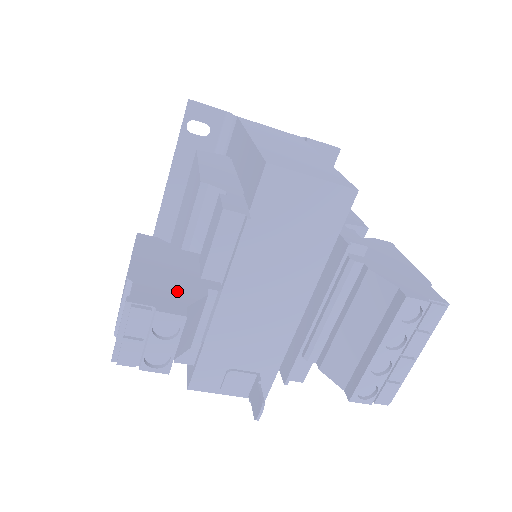
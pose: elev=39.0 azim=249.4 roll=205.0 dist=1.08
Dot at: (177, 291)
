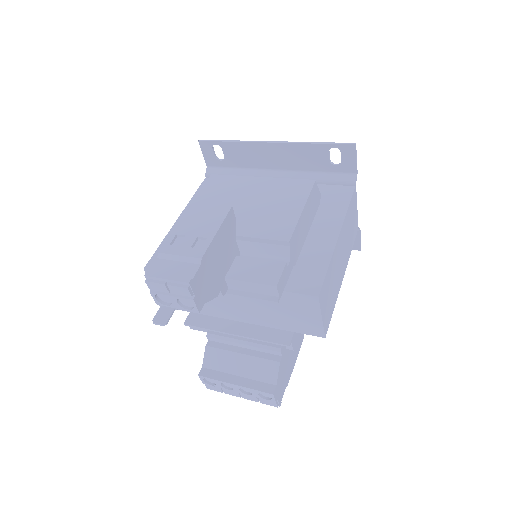
Dot at: (210, 286)
